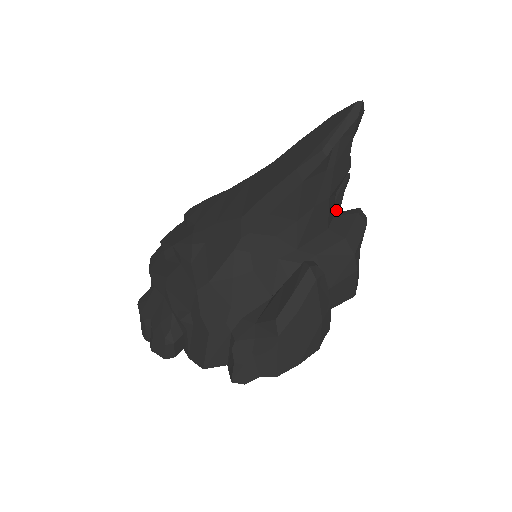
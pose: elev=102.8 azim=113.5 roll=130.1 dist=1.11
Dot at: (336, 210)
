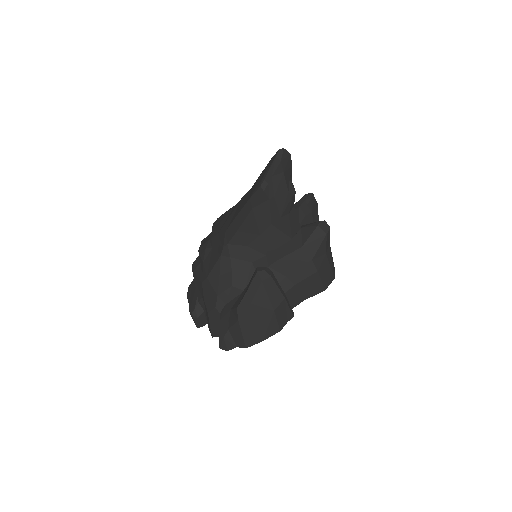
Dot at: (310, 221)
